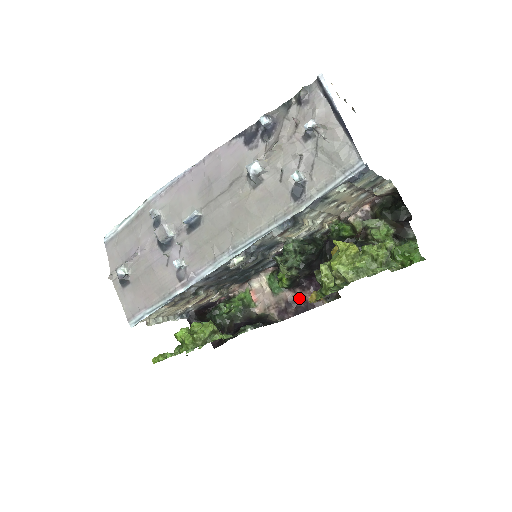
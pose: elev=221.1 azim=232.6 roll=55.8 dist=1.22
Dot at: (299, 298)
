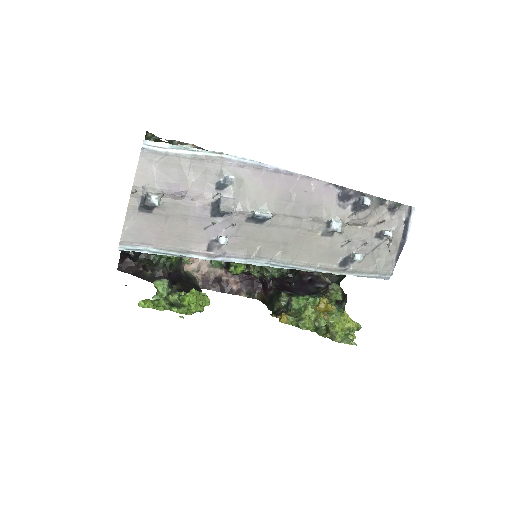
Dot at: (227, 280)
